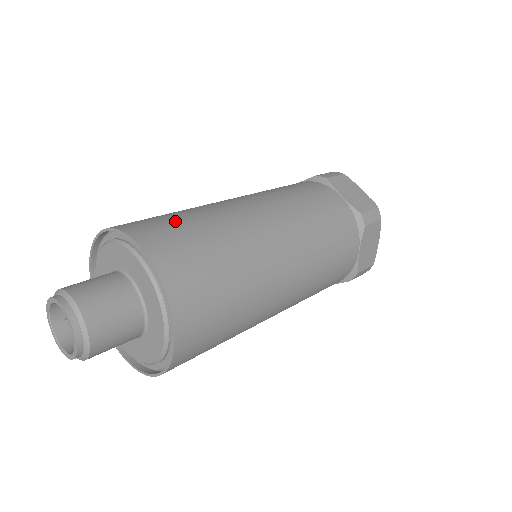
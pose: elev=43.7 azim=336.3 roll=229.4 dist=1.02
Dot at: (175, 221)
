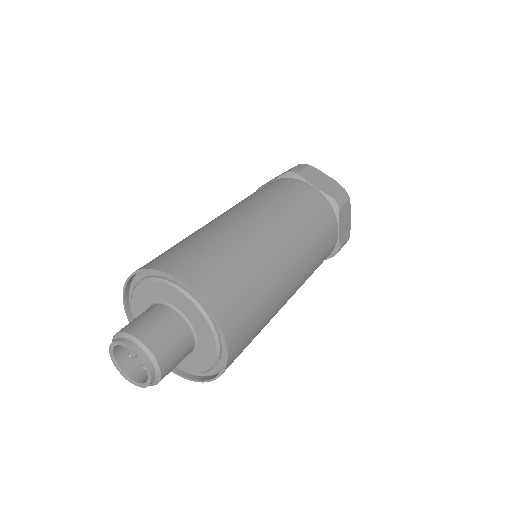
Dot at: (196, 249)
